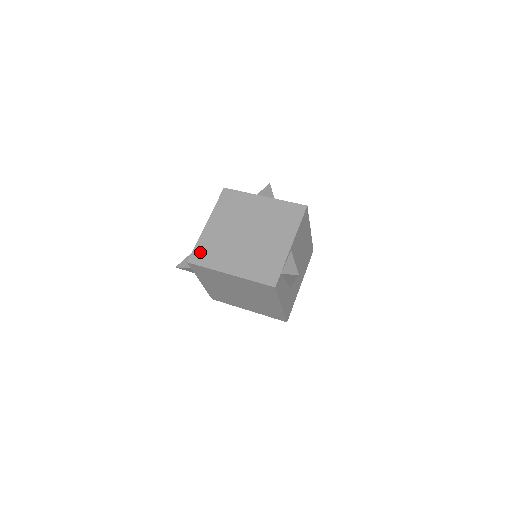
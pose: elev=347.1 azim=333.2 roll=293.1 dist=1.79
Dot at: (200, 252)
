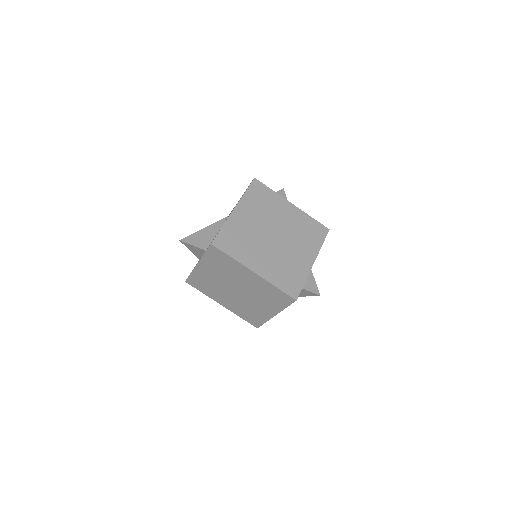
Dot at: (226, 237)
